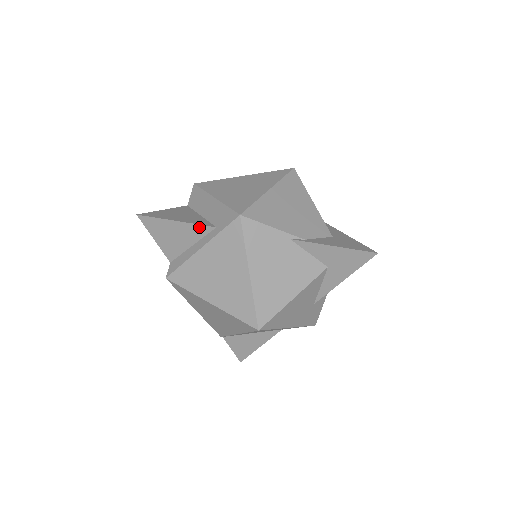
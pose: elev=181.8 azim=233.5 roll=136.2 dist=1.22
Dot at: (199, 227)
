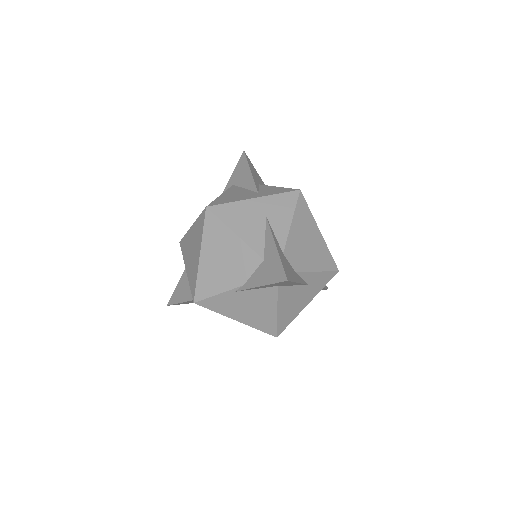
Dot at: occluded
